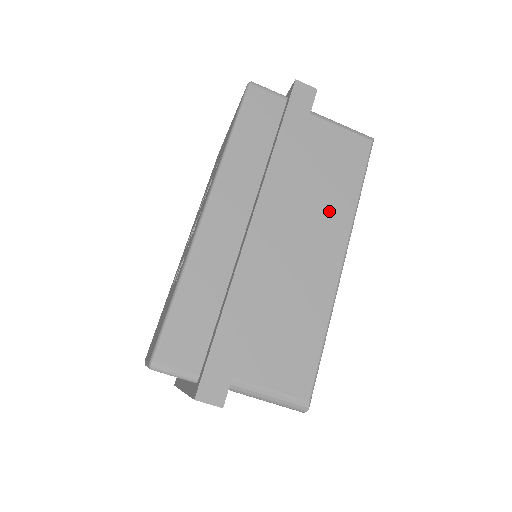
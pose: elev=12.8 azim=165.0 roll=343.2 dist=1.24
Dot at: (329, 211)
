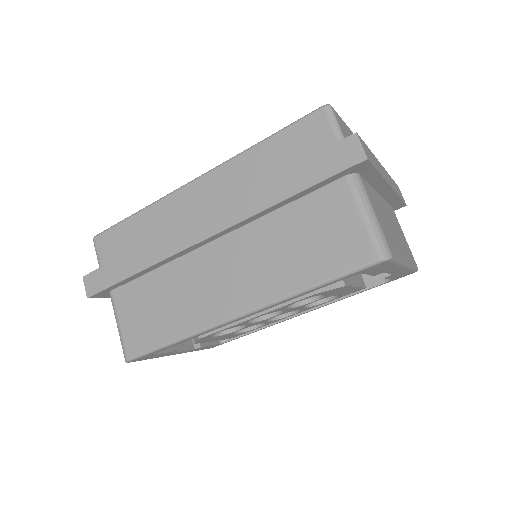
Dot at: (267, 272)
